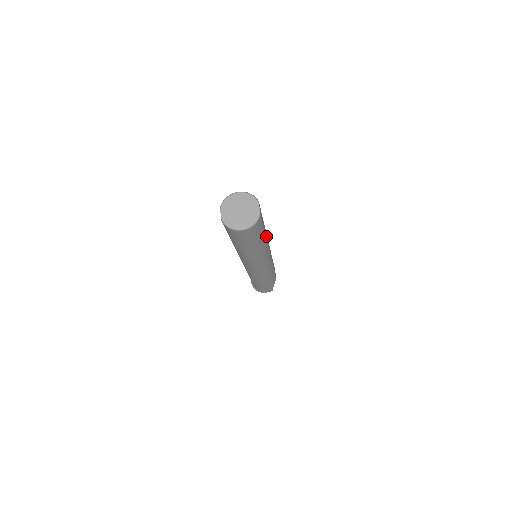
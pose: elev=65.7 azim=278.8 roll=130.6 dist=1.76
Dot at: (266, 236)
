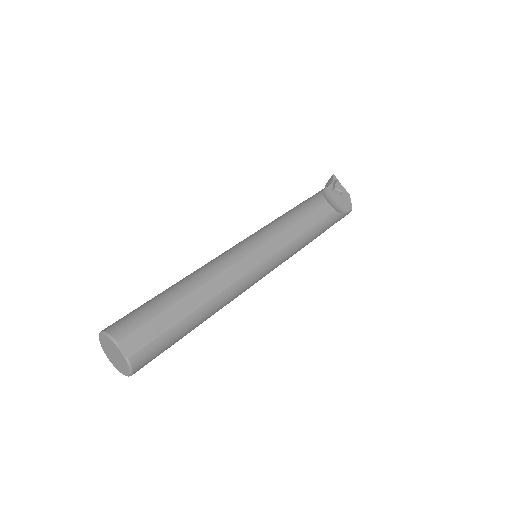
Dot at: (207, 292)
